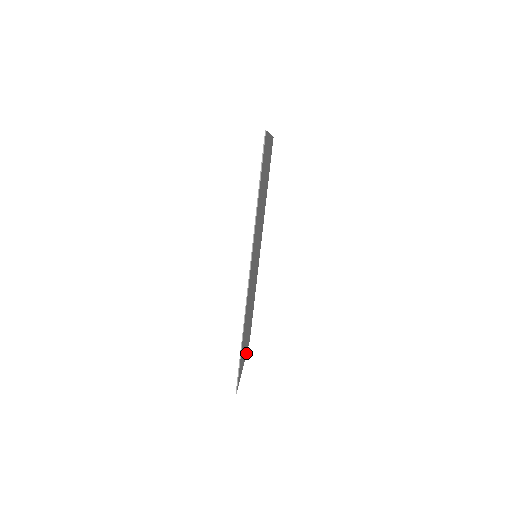
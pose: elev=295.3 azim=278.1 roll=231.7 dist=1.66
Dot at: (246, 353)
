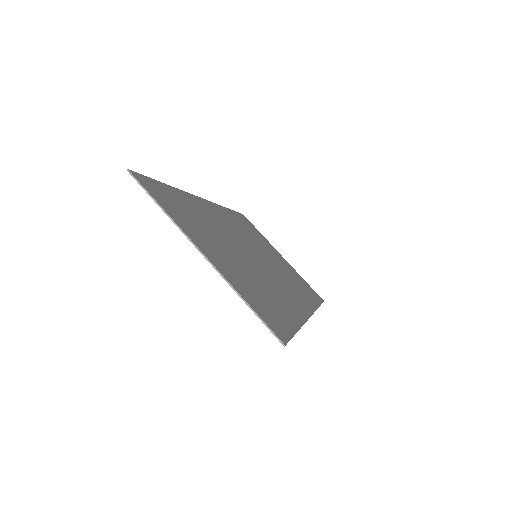
Dot at: (267, 241)
